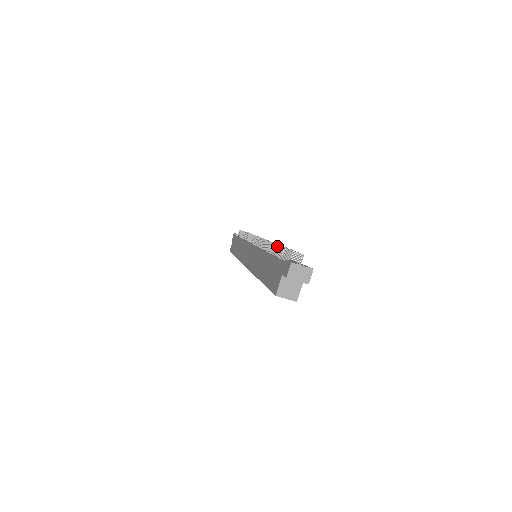
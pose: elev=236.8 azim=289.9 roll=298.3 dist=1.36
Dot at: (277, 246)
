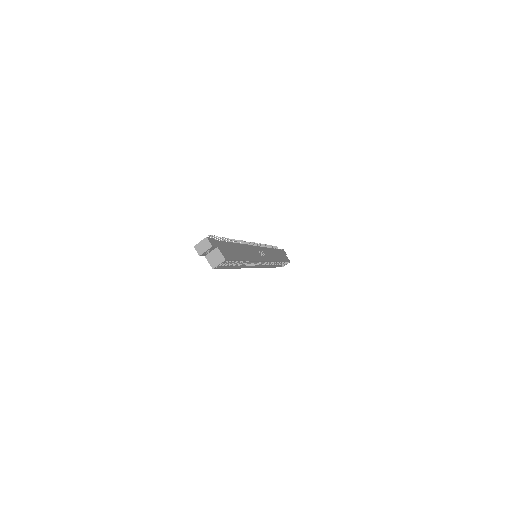
Dot at: occluded
